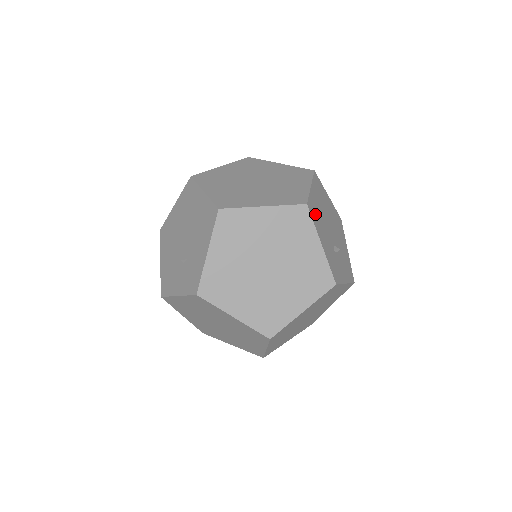
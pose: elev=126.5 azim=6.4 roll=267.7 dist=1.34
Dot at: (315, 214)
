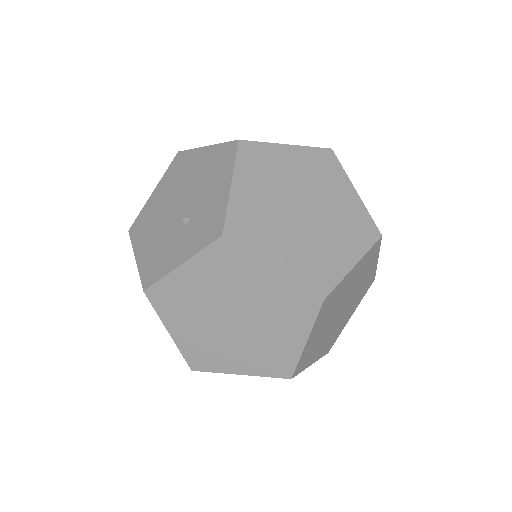
Dot at: occluded
